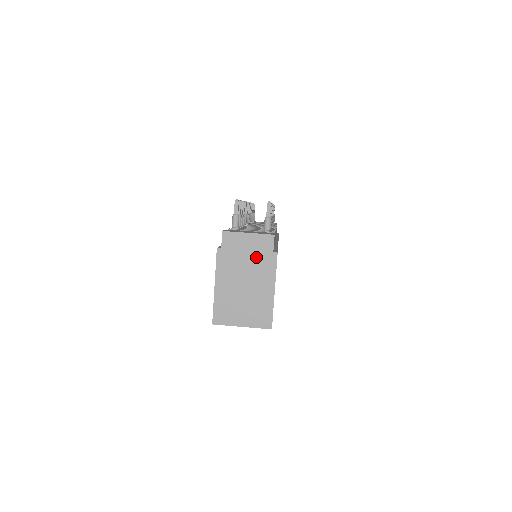
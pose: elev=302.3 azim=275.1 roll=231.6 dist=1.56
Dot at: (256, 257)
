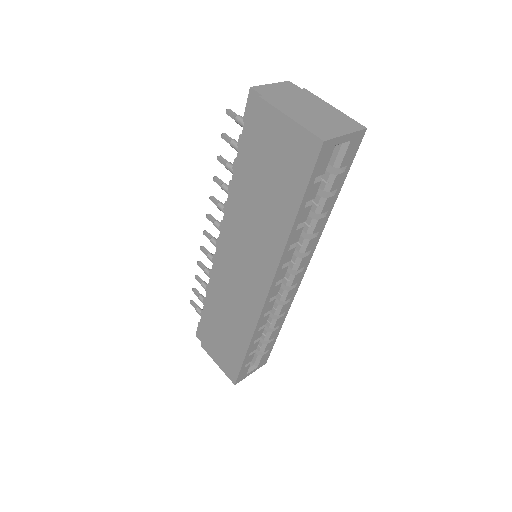
Dot at: (294, 94)
